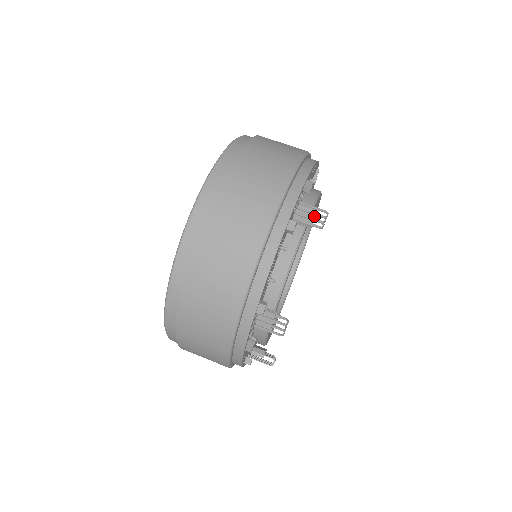
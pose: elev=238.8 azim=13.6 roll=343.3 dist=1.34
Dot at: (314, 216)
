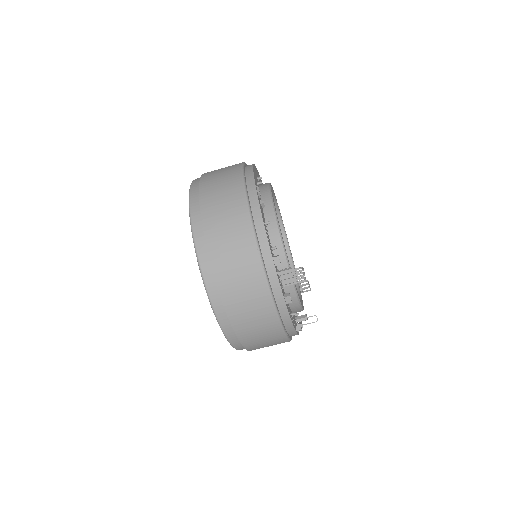
Dot at: occluded
